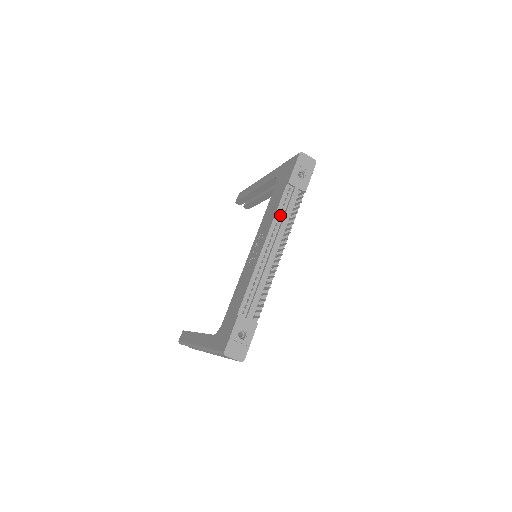
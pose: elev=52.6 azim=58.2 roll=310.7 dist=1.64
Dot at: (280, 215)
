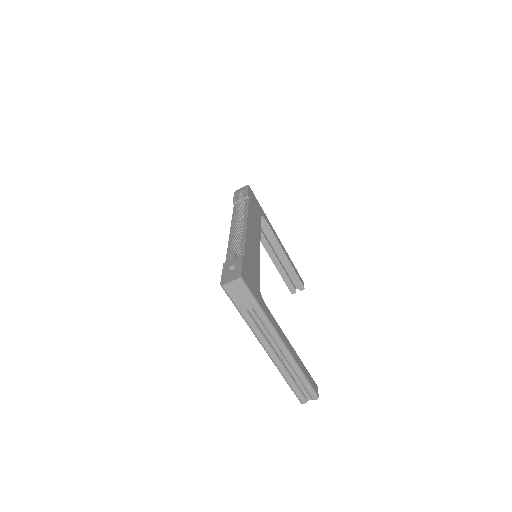
Dot at: (236, 215)
